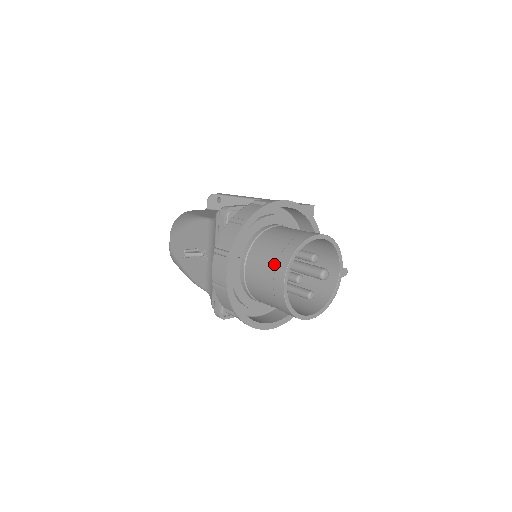
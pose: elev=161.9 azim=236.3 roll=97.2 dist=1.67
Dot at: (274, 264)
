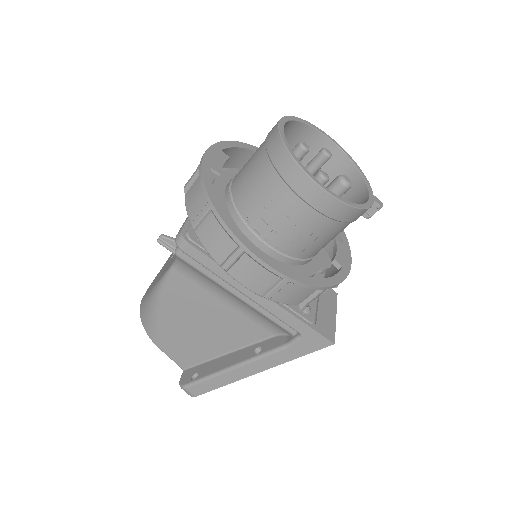
Dot at: occluded
